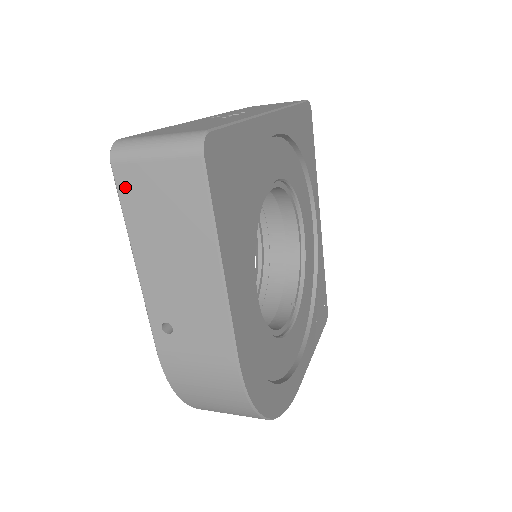
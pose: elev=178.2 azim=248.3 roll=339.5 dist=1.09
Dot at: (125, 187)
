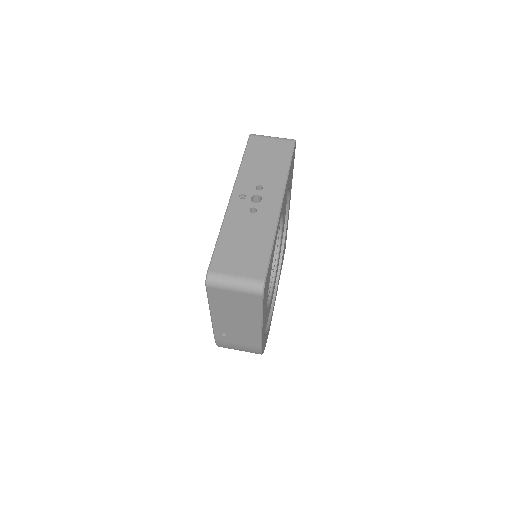
Dot at: (213, 295)
